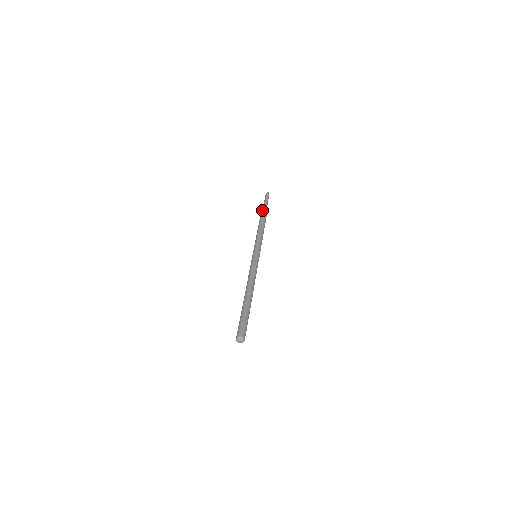
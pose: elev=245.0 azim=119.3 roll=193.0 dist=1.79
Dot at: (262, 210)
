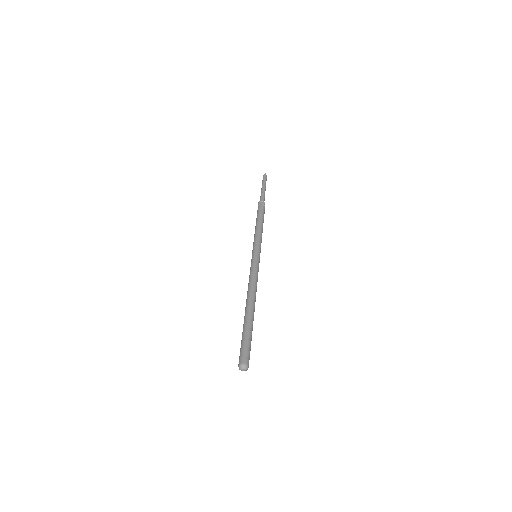
Dot at: (260, 198)
